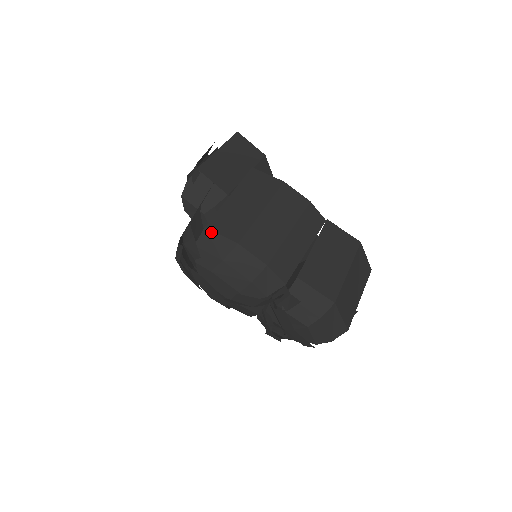
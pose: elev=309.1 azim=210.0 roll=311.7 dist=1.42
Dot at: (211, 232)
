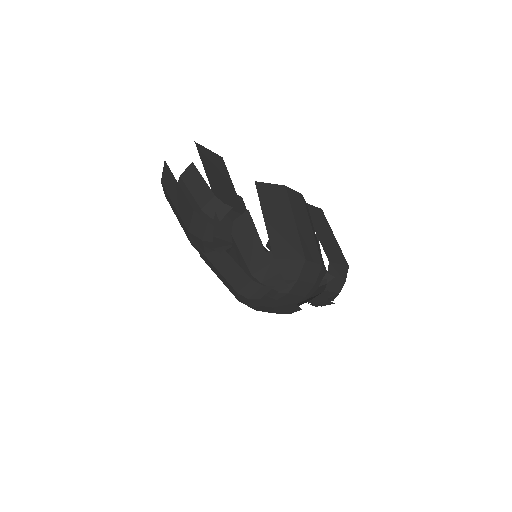
Dot at: (281, 261)
